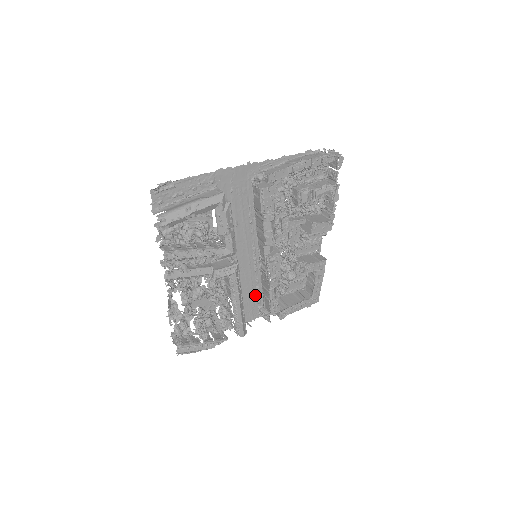
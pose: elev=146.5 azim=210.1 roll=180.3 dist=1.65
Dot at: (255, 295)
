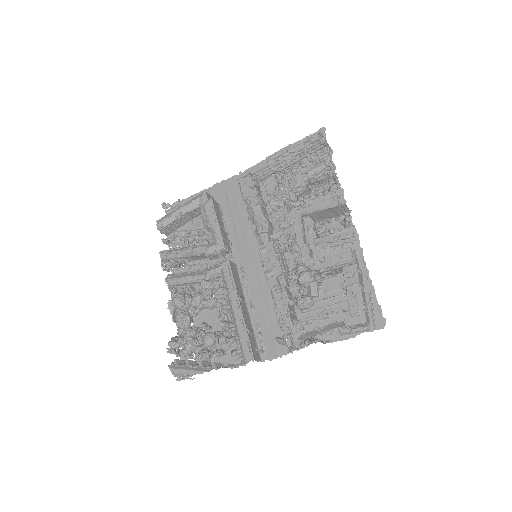
Dot at: (275, 317)
